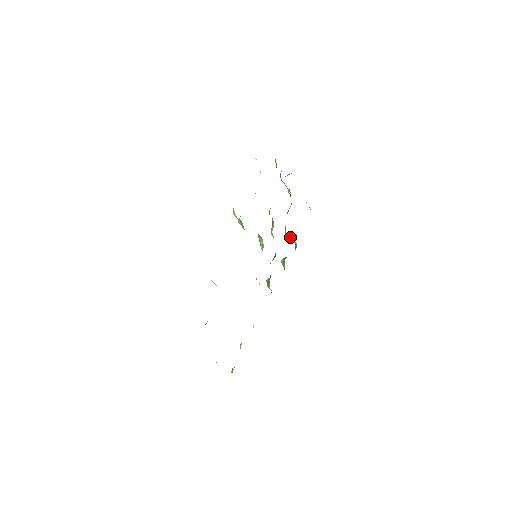
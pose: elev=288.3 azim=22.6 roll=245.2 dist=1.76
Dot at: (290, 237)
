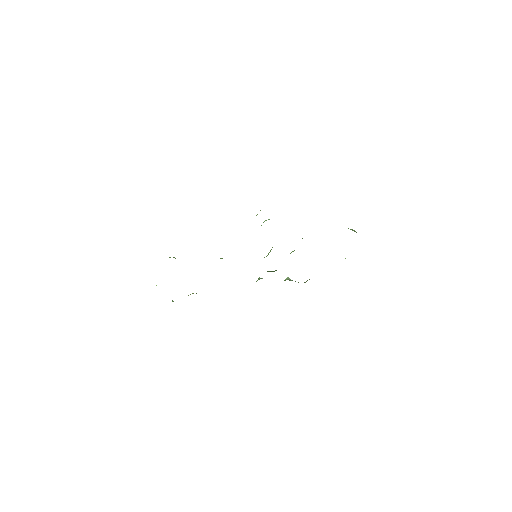
Dot at: occluded
